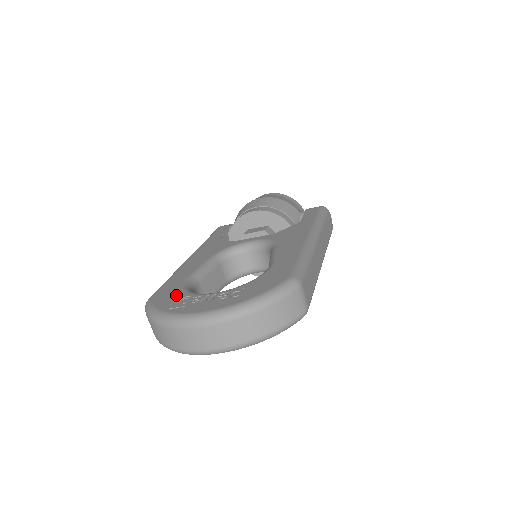
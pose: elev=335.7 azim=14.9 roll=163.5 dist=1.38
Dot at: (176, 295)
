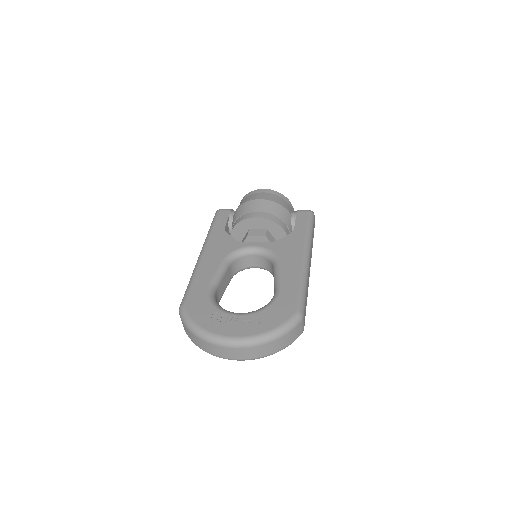
Dot at: (206, 308)
